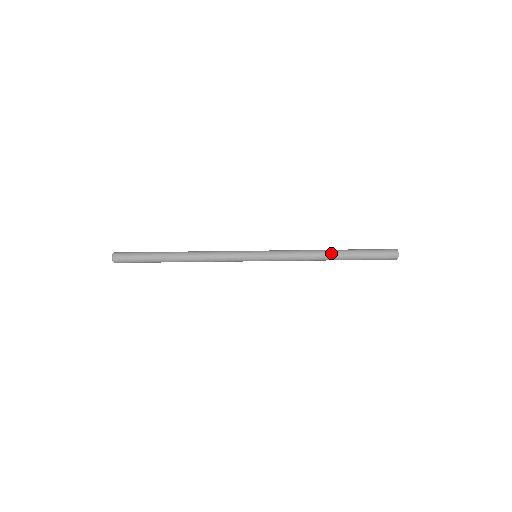
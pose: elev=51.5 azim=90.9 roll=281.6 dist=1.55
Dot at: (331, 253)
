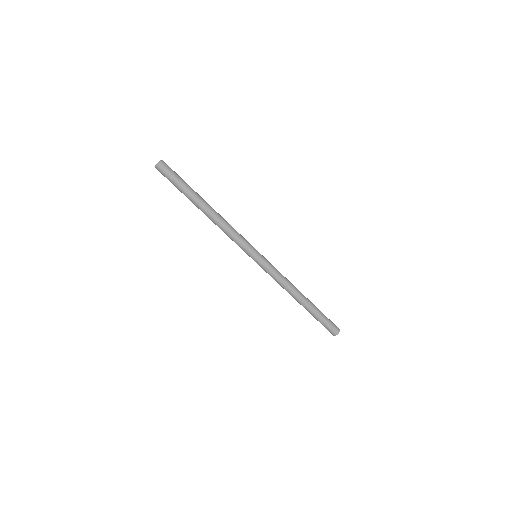
Dot at: (304, 296)
